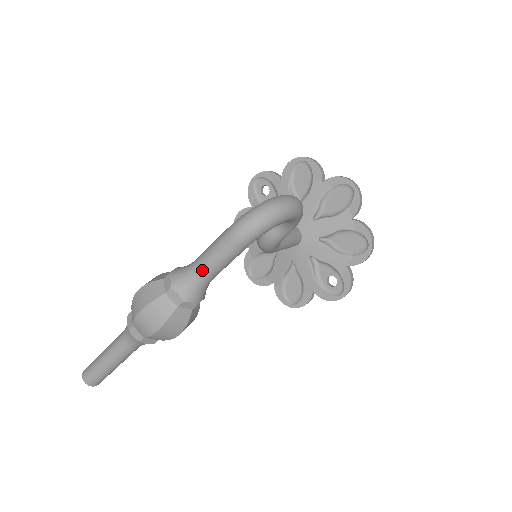
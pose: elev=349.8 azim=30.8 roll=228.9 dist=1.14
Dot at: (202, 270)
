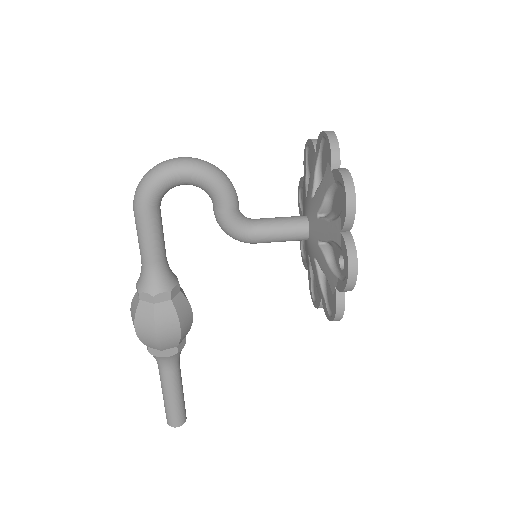
Dot at: (141, 256)
